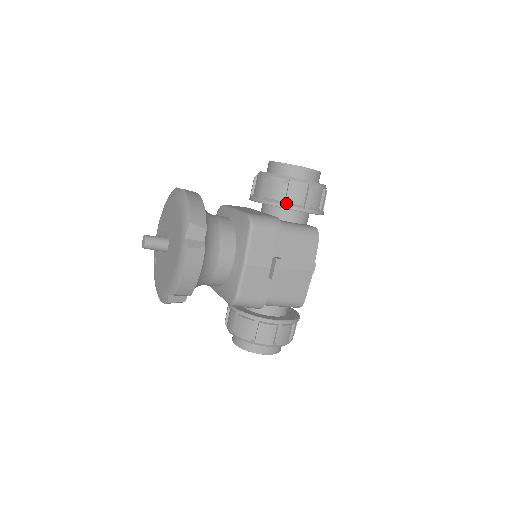
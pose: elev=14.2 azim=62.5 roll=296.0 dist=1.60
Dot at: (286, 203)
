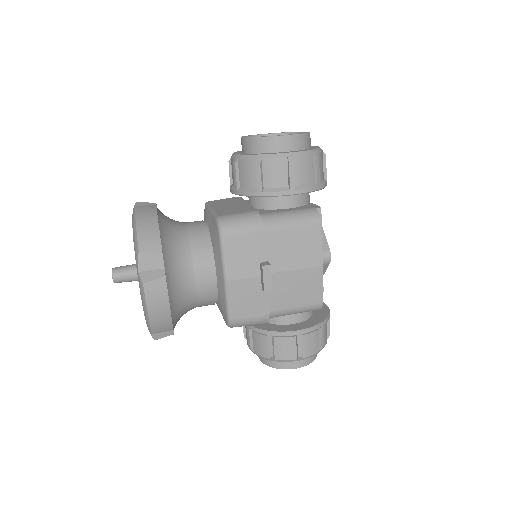
Dot at: (264, 189)
